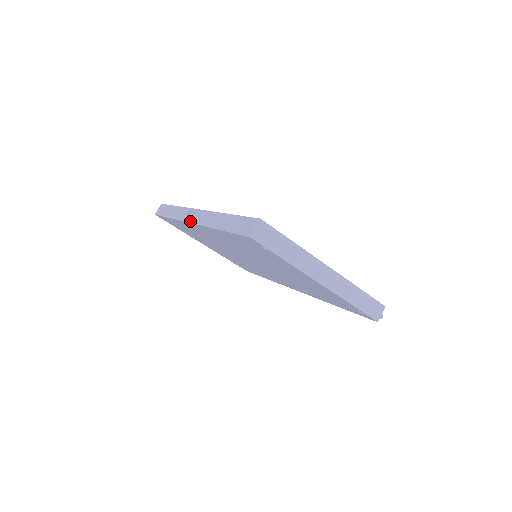
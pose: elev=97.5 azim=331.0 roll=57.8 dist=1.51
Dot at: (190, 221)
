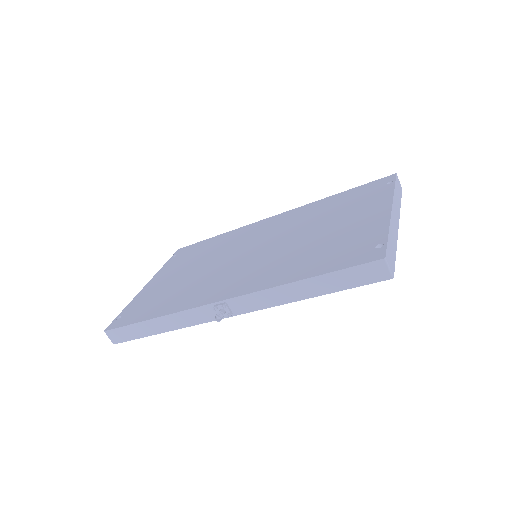
Dot at: (226, 316)
